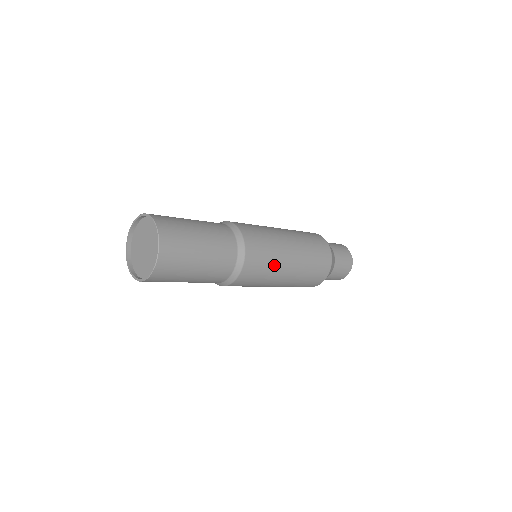
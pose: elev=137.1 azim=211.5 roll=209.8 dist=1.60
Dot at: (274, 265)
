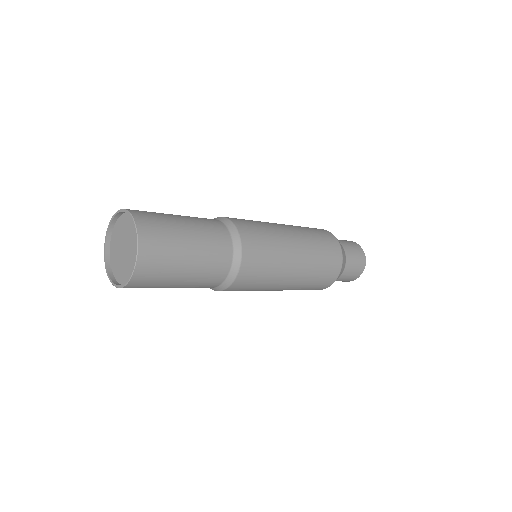
Dot at: (276, 264)
